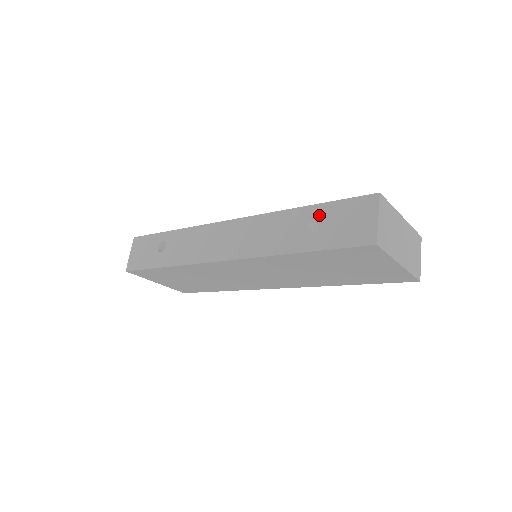
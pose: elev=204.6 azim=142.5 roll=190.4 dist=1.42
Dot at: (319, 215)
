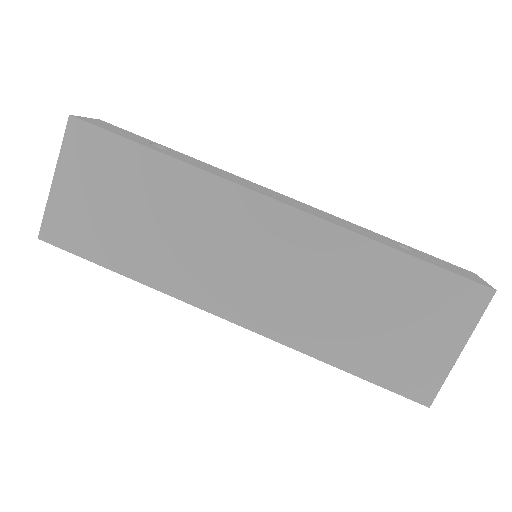
Dot at: (412, 249)
